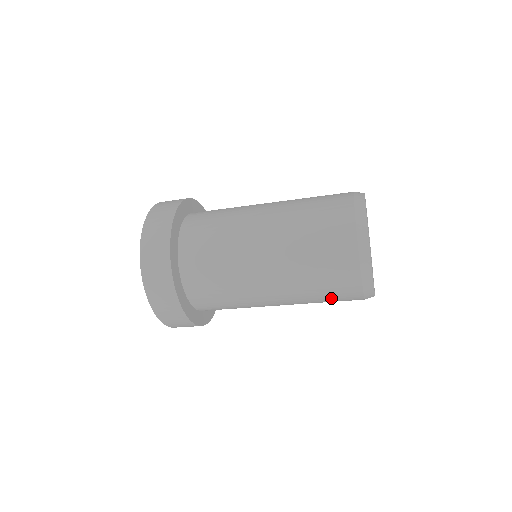
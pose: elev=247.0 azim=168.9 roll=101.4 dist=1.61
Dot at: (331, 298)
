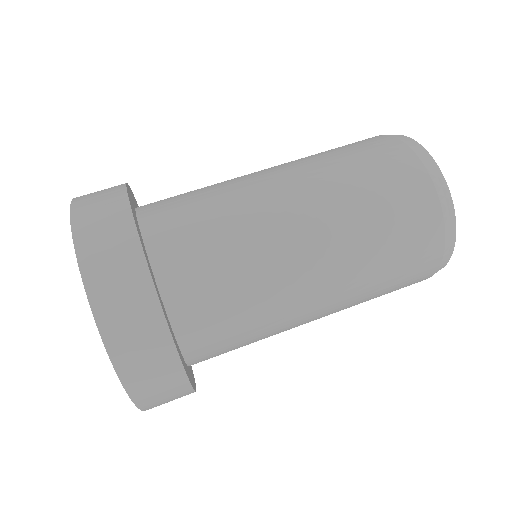
Dot at: occluded
